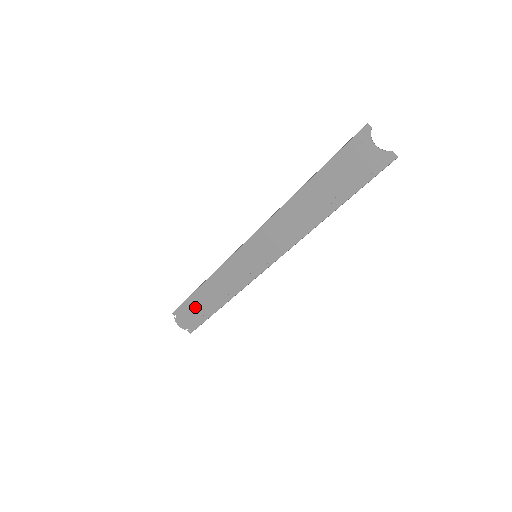
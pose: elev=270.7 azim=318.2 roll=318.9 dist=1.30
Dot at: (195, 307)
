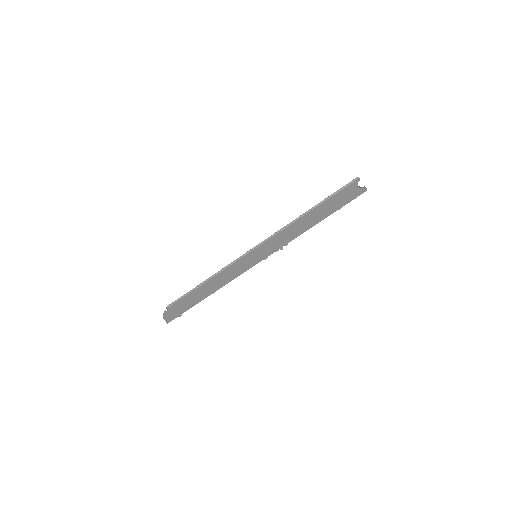
Dot at: (187, 301)
